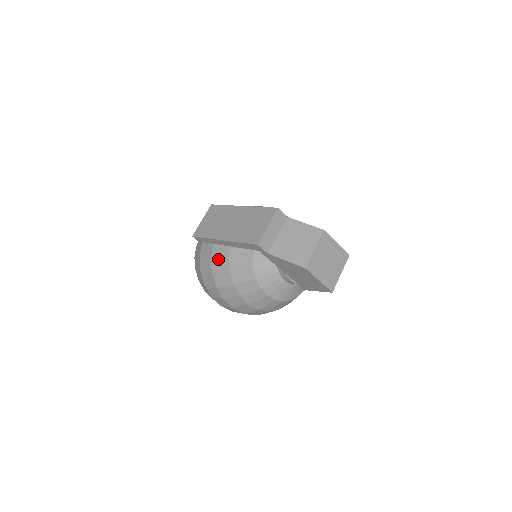
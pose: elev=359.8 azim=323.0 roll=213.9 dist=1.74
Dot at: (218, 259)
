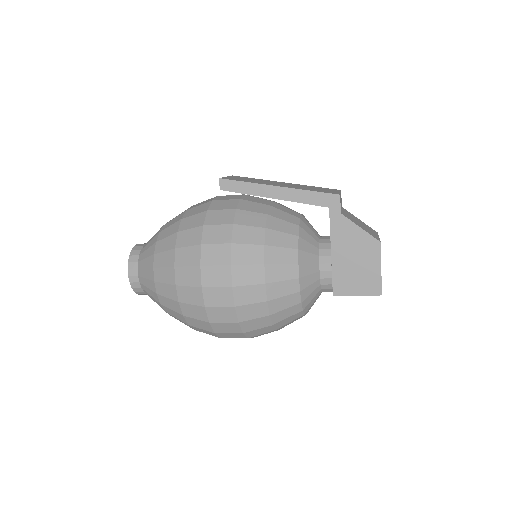
Dot at: (248, 213)
